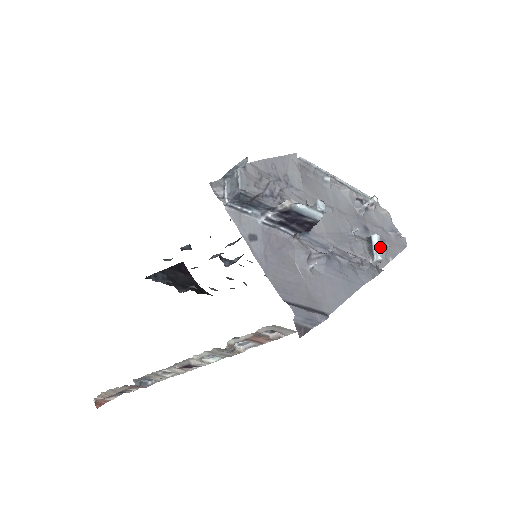
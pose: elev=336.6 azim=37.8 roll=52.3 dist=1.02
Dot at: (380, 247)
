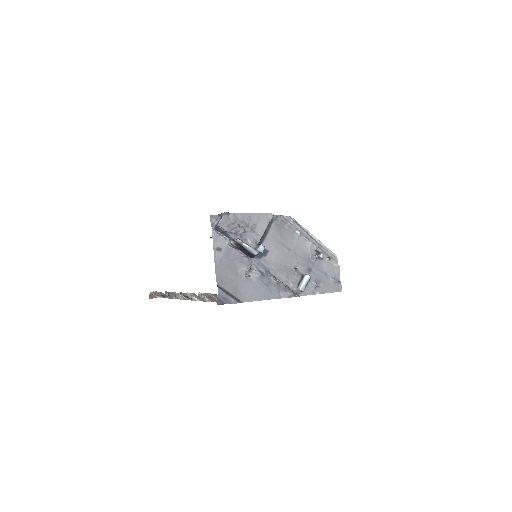
Dot at: (306, 283)
